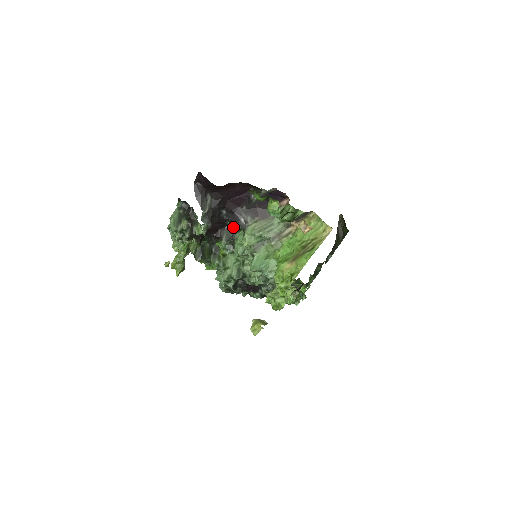
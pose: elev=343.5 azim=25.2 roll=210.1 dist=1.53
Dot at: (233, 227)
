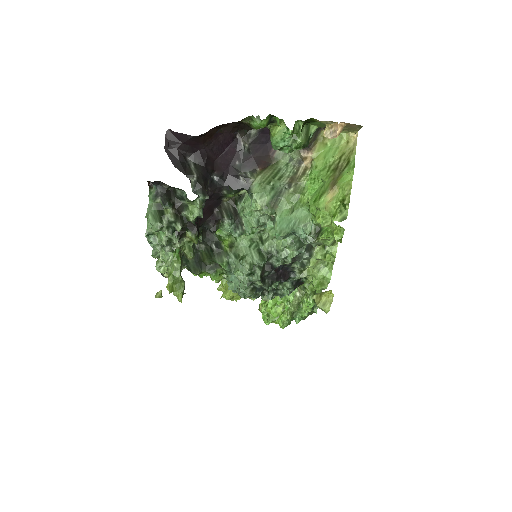
Dot at: (230, 201)
